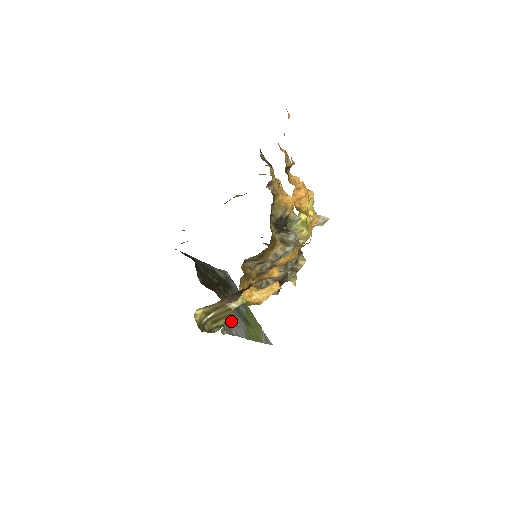
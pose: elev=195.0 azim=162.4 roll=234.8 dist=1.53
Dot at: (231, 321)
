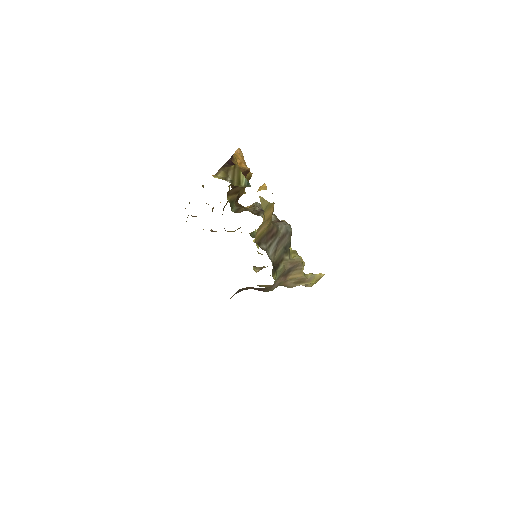
Dot at: occluded
